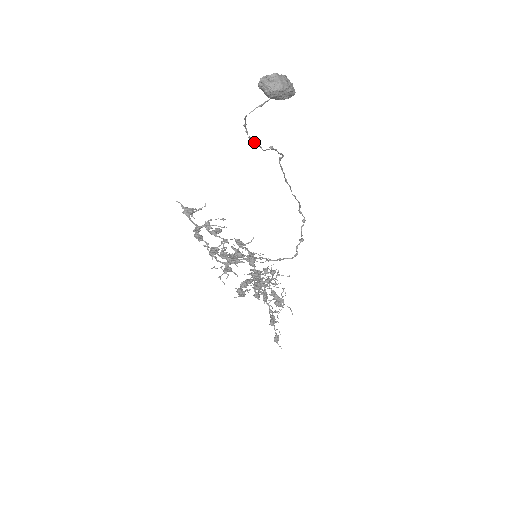
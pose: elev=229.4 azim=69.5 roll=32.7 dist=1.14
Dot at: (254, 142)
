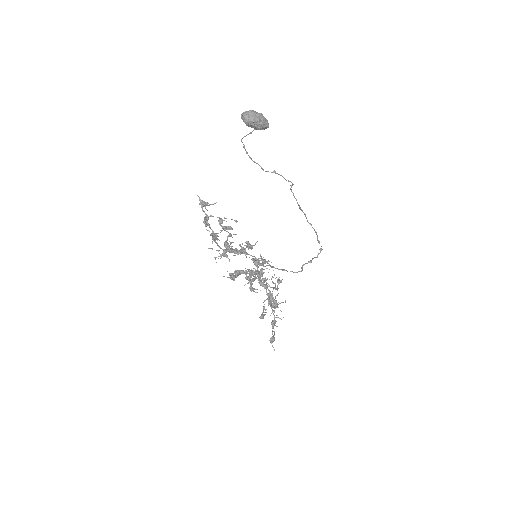
Dot at: (255, 162)
